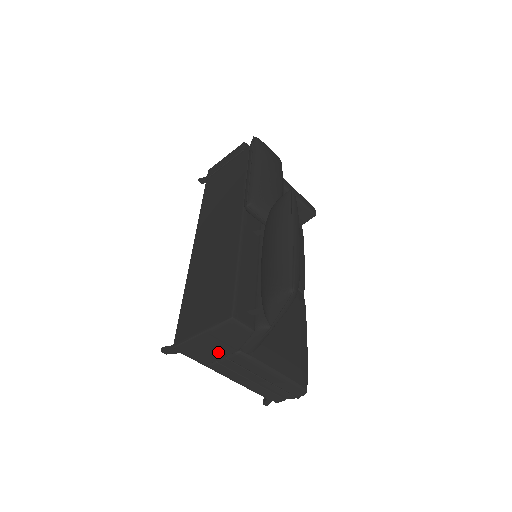
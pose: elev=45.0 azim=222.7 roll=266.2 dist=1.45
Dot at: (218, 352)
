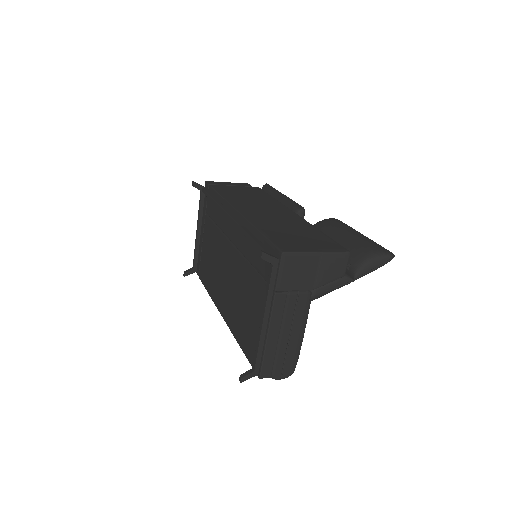
Dot at: (302, 281)
